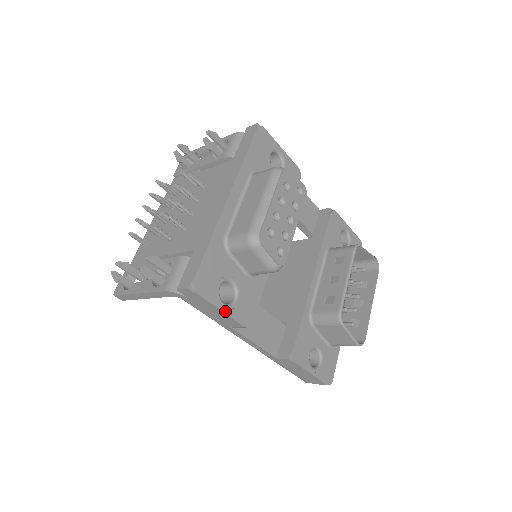
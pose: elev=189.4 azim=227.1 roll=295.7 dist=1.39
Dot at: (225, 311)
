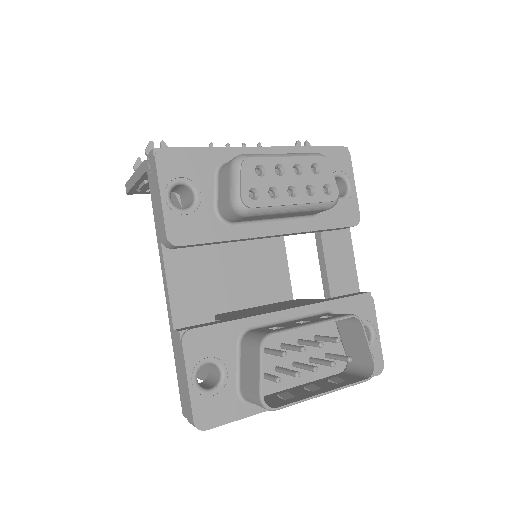
Dot at: (163, 201)
